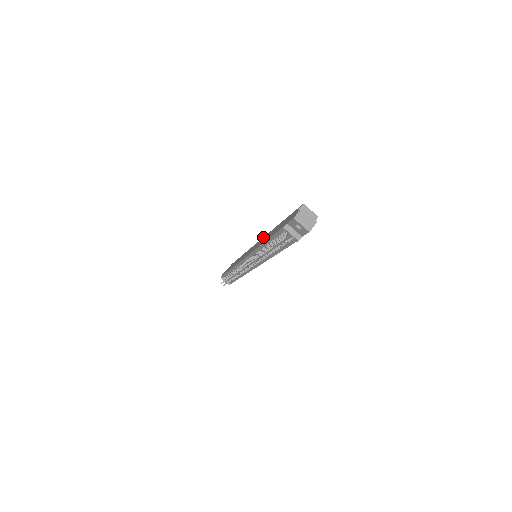
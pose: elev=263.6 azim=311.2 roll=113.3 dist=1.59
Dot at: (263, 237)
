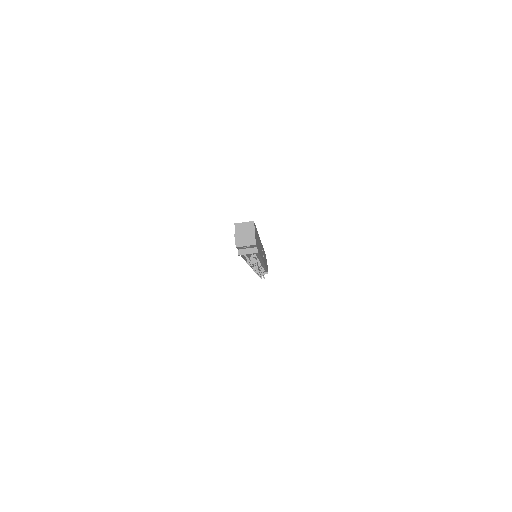
Dot at: occluded
